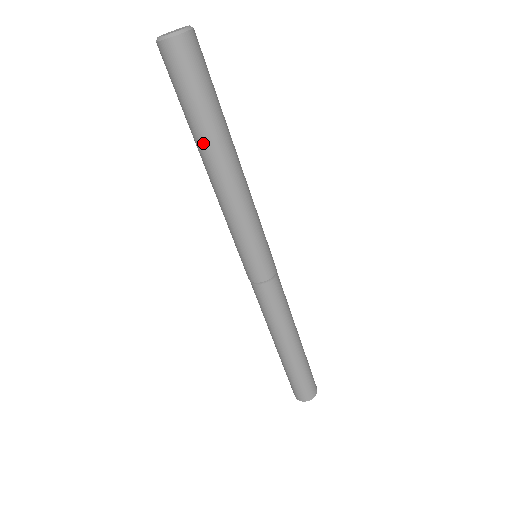
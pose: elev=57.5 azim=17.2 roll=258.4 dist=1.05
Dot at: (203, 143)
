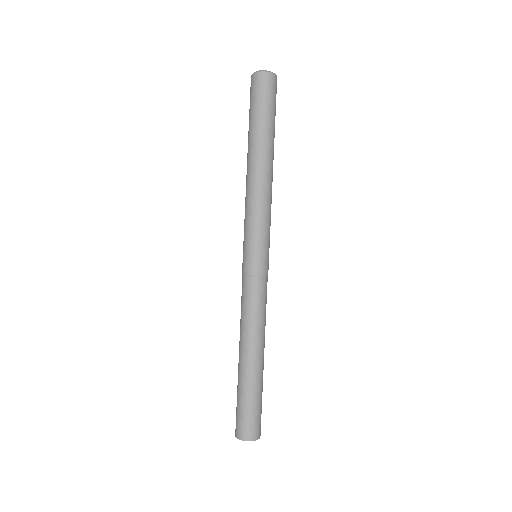
Dot at: (266, 144)
